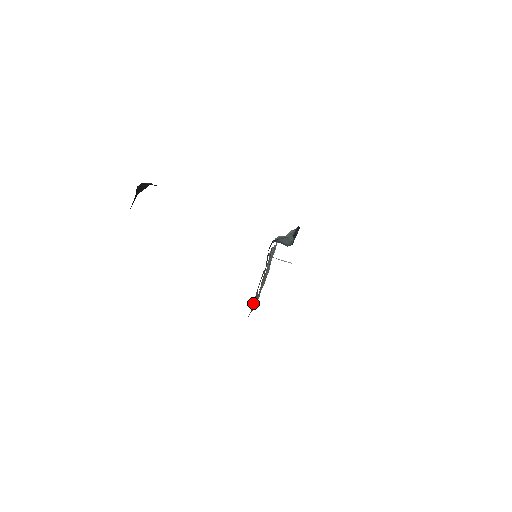
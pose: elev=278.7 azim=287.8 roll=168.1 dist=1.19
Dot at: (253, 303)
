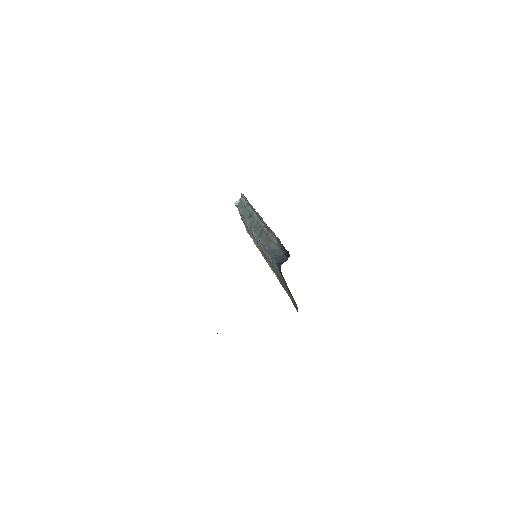
Dot at: (293, 301)
